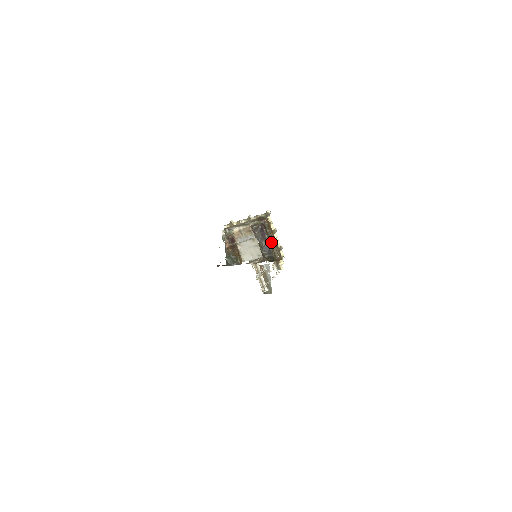
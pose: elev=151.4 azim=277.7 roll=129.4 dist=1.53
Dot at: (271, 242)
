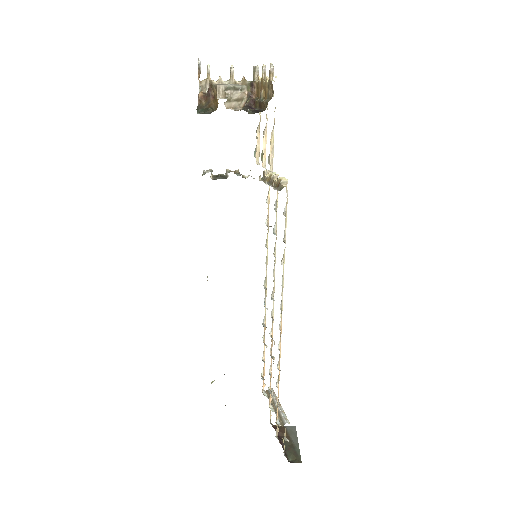
Dot at: (261, 102)
